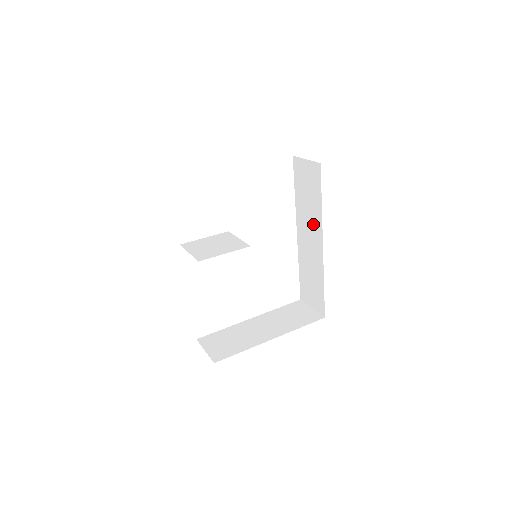
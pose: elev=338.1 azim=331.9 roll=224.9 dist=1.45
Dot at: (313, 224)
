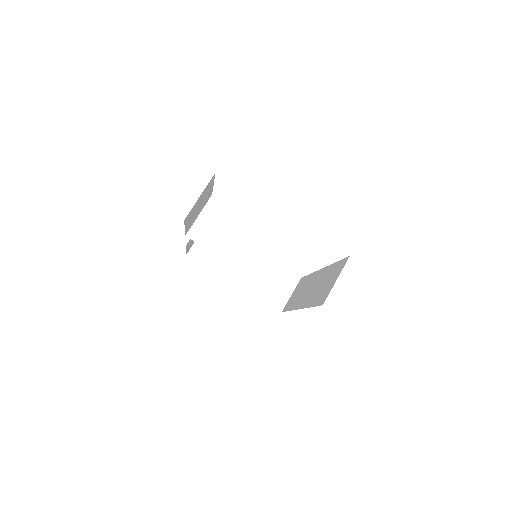
Dot at: (311, 294)
